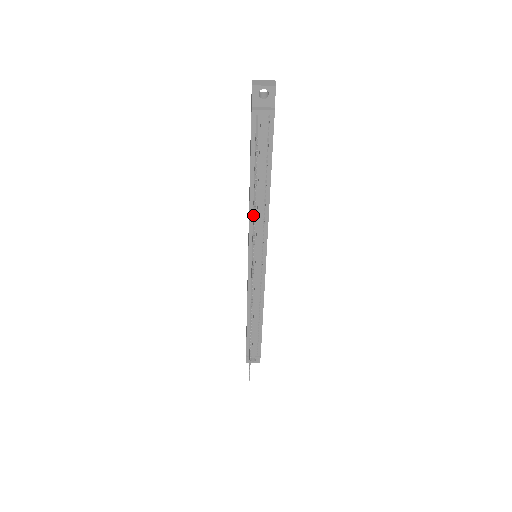
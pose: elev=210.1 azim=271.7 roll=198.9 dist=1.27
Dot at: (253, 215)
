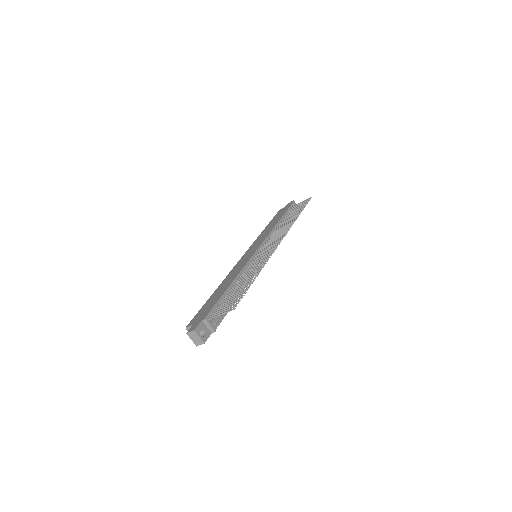
Dot at: (285, 224)
